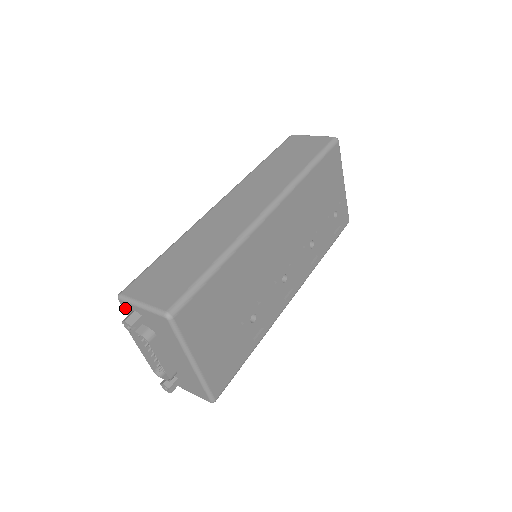
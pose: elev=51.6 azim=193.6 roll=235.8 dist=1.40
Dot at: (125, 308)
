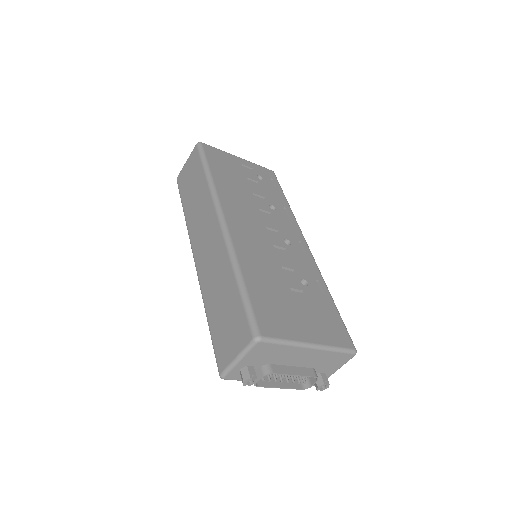
Dot at: (234, 378)
